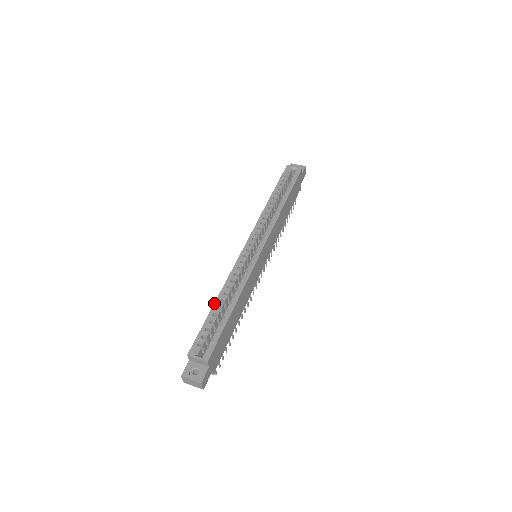
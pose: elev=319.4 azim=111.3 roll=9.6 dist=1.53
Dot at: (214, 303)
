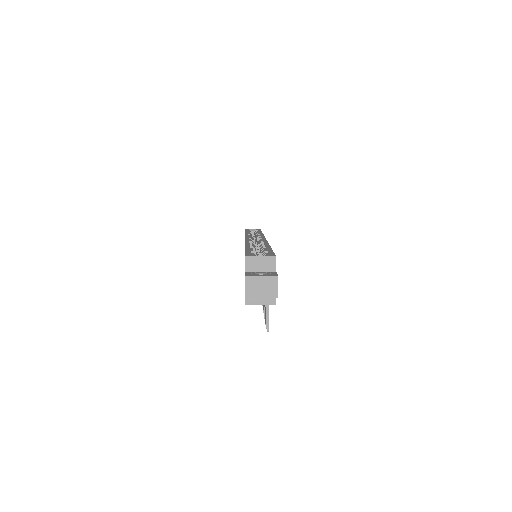
Dot at: (245, 247)
